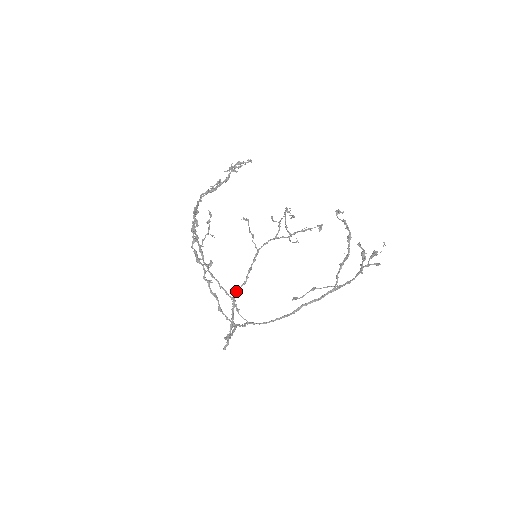
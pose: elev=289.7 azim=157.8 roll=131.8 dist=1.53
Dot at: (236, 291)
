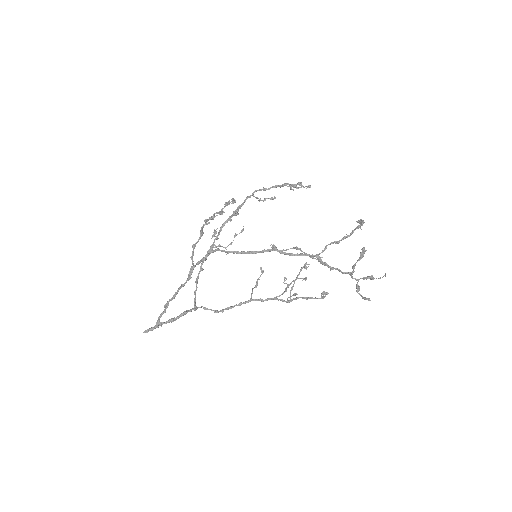
Dot at: occluded
